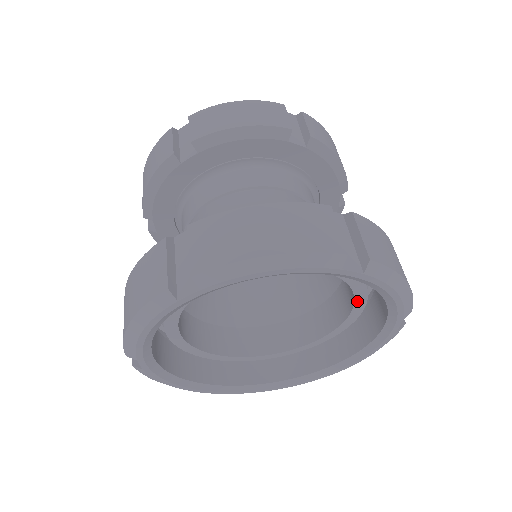
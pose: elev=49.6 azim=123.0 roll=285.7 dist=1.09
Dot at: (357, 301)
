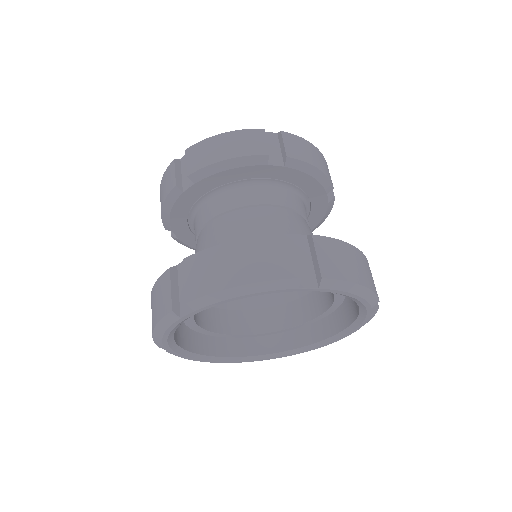
Dot at: occluded
